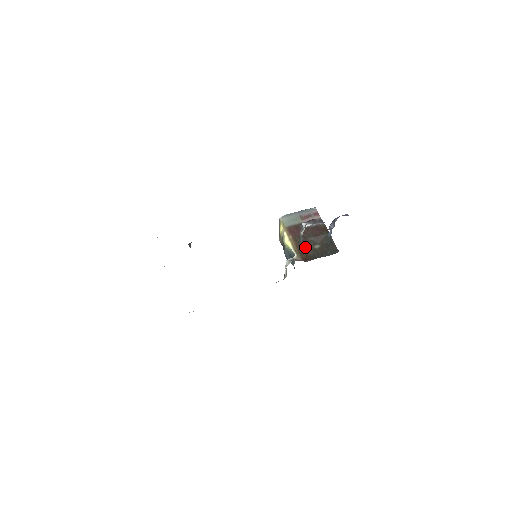
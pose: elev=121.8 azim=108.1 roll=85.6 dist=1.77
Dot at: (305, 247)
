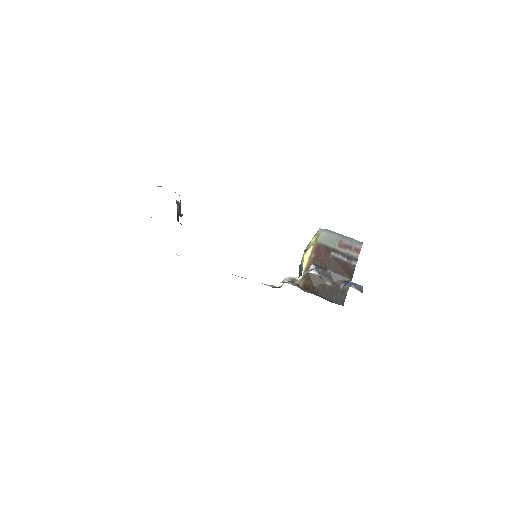
Dot at: (317, 276)
